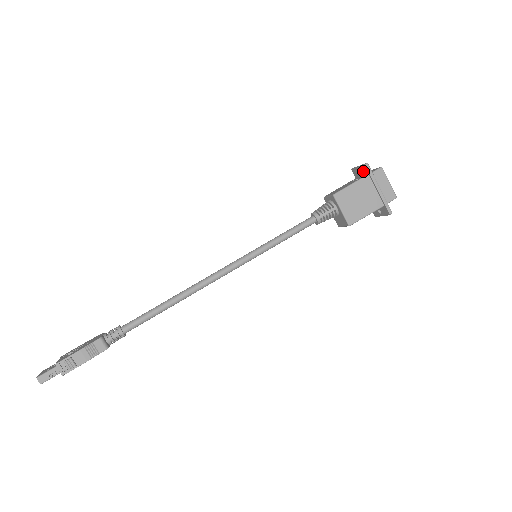
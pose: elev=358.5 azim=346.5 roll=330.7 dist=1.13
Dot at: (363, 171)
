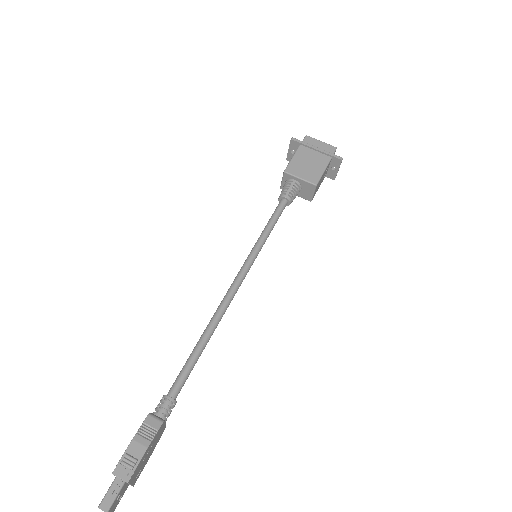
Dot at: (294, 148)
